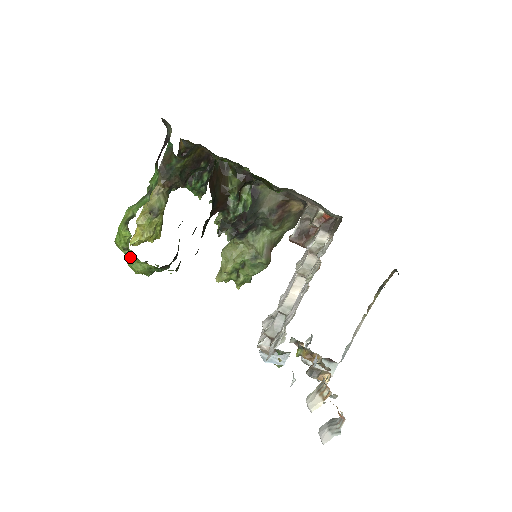
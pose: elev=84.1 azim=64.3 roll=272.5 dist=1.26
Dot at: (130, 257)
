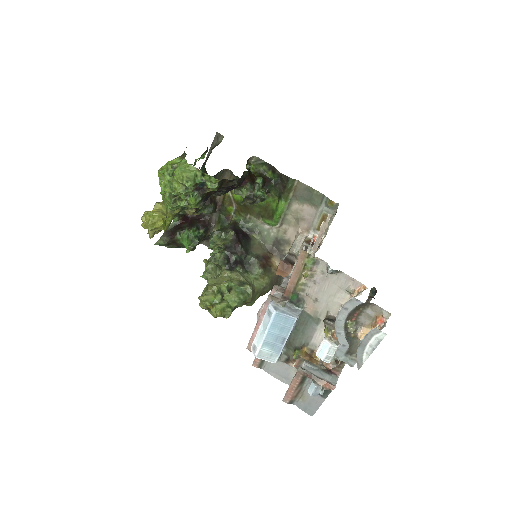
Dot at: (181, 164)
